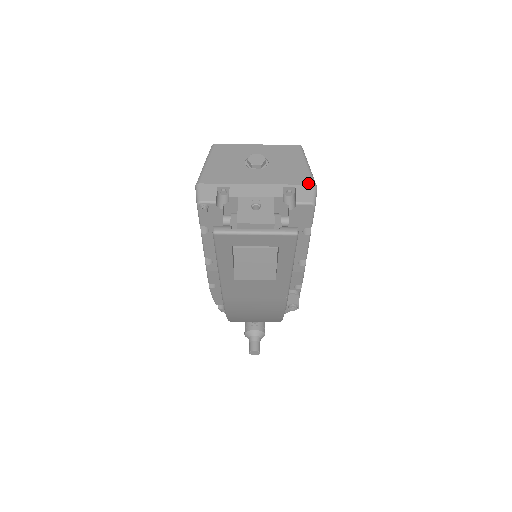
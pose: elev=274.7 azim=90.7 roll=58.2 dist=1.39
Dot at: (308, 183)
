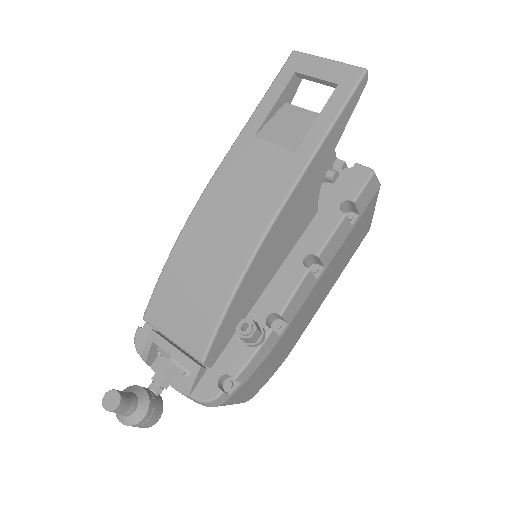
Dot at: occluded
